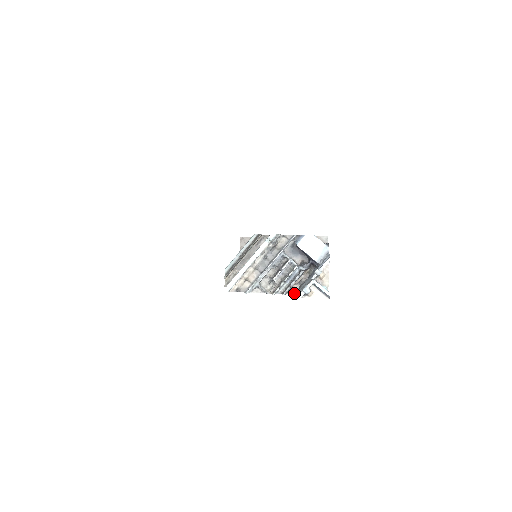
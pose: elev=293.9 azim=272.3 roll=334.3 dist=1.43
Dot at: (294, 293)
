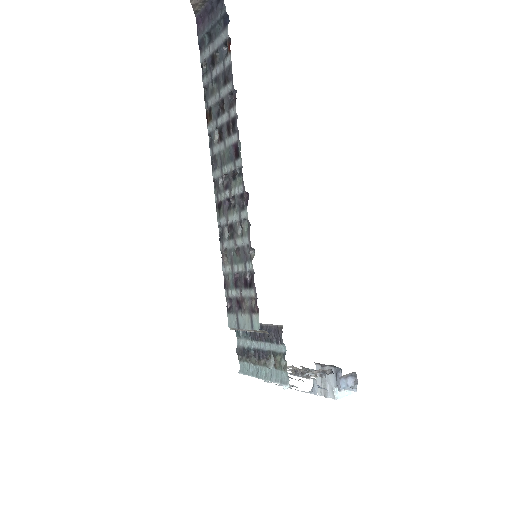
Dot at: occluded
